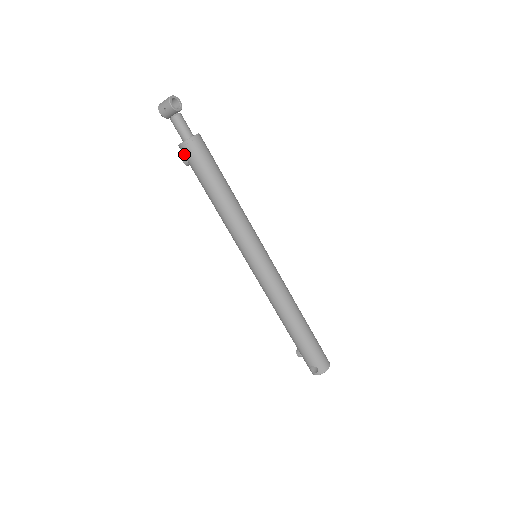
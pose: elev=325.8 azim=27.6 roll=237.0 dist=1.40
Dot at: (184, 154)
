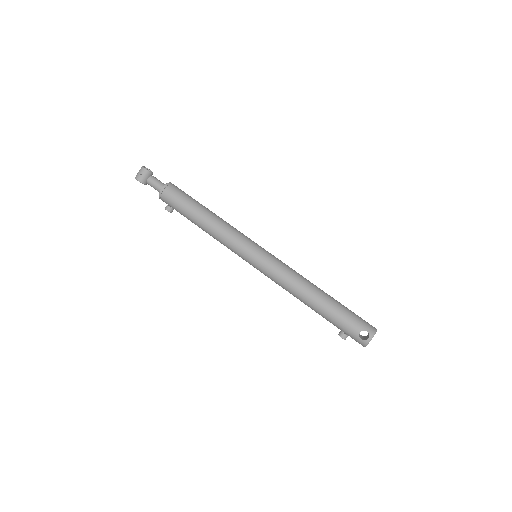
Dot at: (165, 198)
